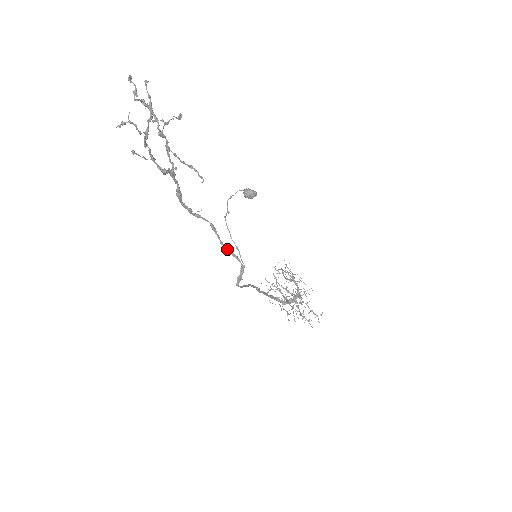
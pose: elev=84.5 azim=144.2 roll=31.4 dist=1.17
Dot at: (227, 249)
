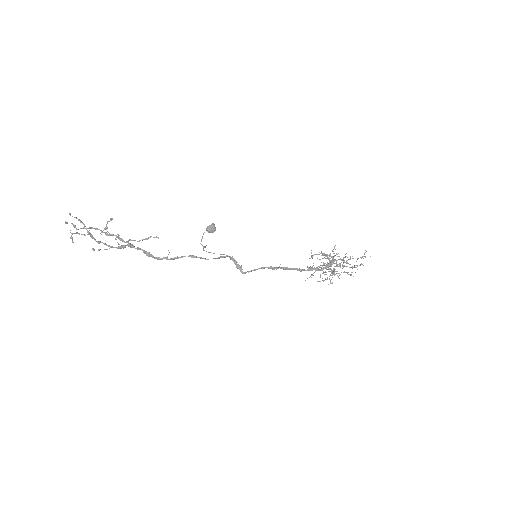
Dot at: occluded
